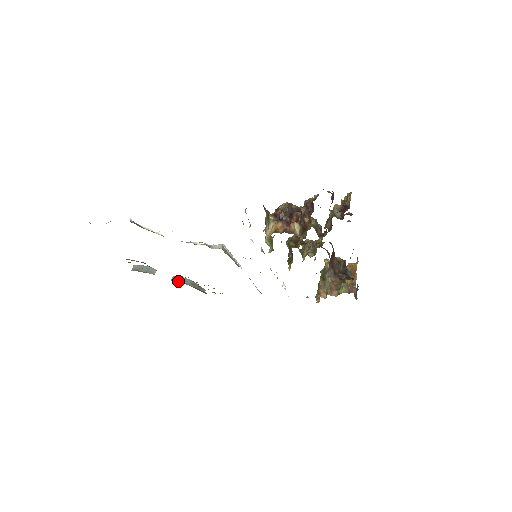
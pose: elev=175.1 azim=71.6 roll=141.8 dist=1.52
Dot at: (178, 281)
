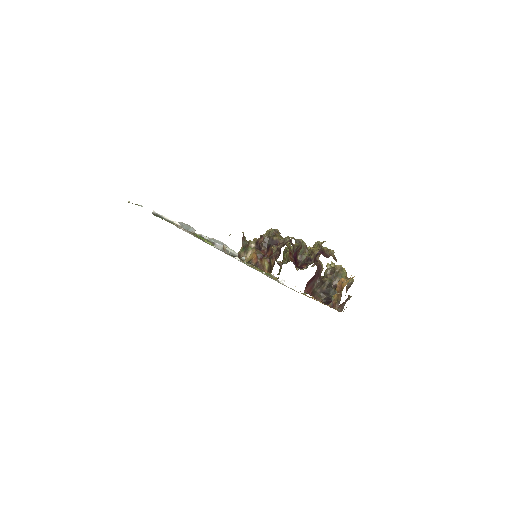
Dot at: occluded
